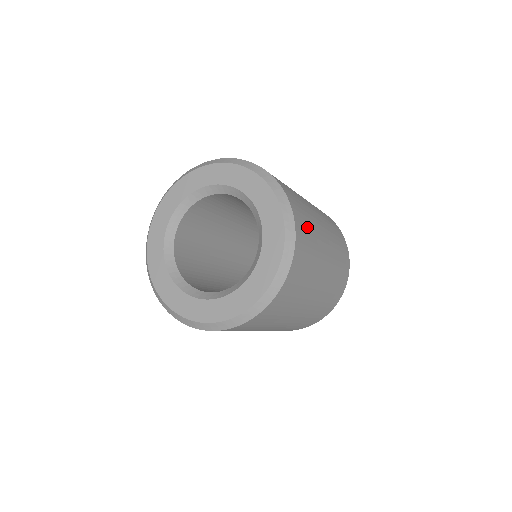
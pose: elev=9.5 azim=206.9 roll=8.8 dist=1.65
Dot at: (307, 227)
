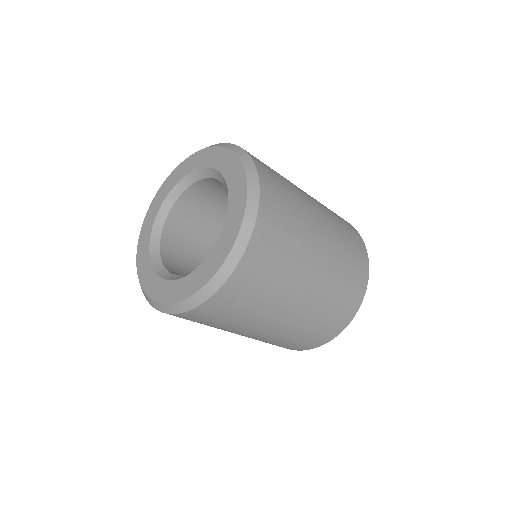
Dot at: (285, 210)
